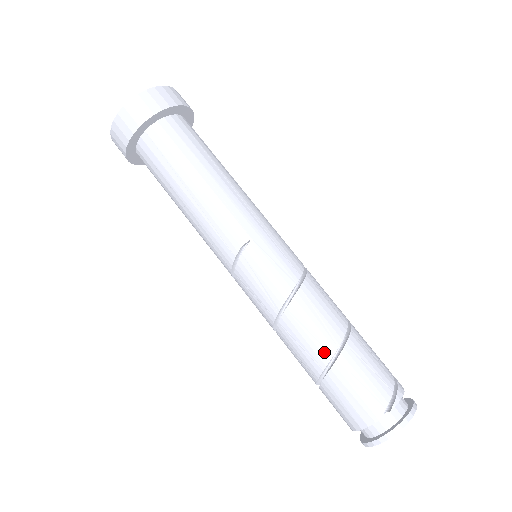
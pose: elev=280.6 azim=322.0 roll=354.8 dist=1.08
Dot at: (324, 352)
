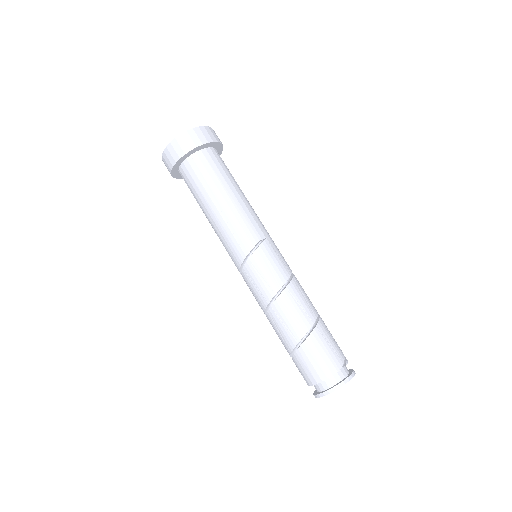
Dot at: (308, 320)
